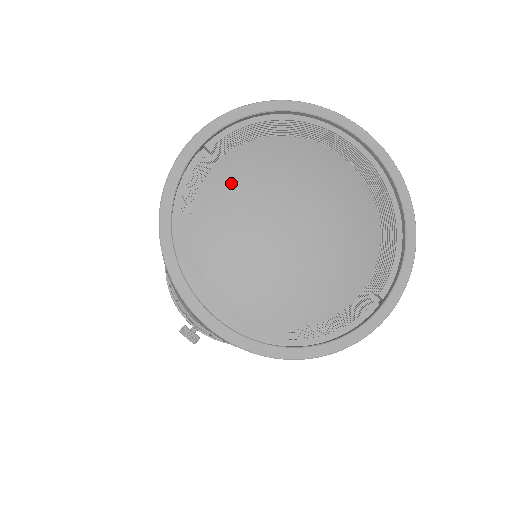
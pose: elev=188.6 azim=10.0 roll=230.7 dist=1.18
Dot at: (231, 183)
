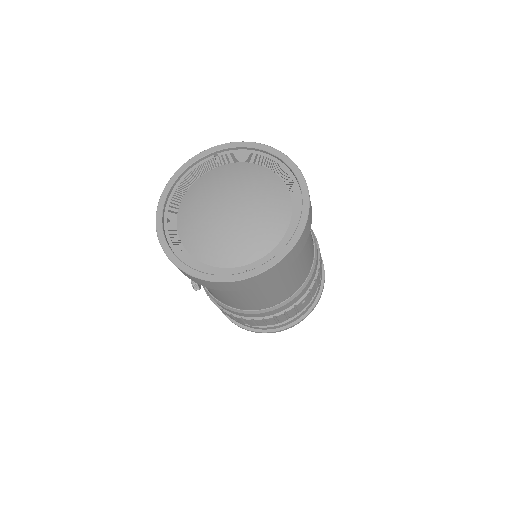
Dot at: (219, 176)
